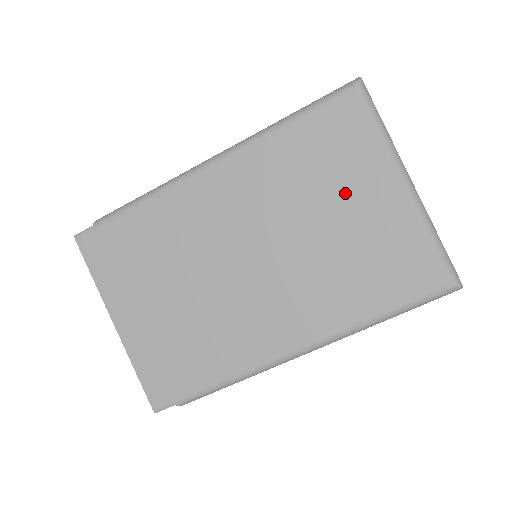
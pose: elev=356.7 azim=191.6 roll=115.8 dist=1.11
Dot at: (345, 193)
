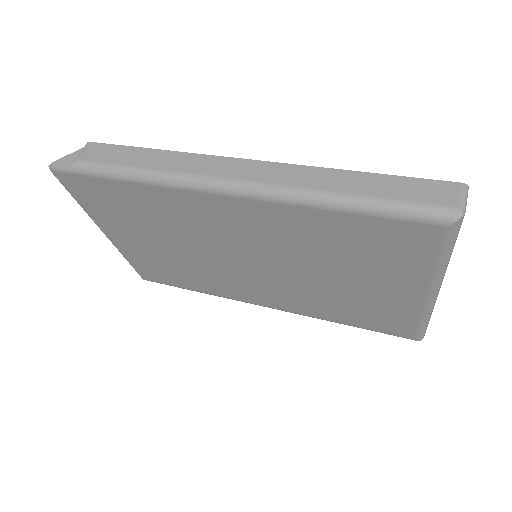
Dot at: (366, 275)
